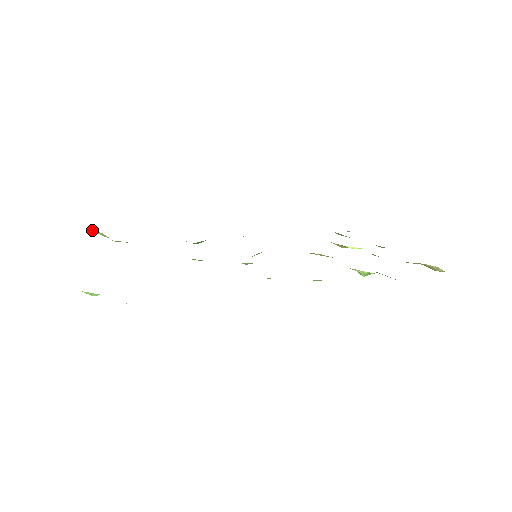
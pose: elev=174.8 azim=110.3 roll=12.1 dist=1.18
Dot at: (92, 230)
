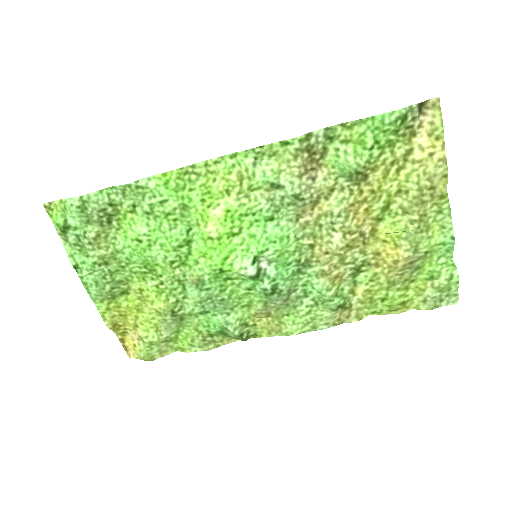
Dot at: (131, 344)
